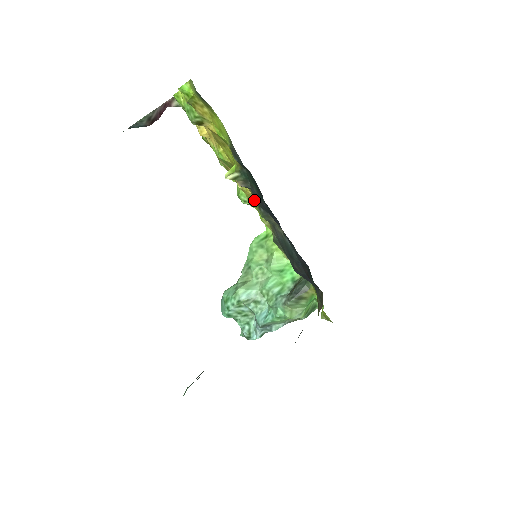
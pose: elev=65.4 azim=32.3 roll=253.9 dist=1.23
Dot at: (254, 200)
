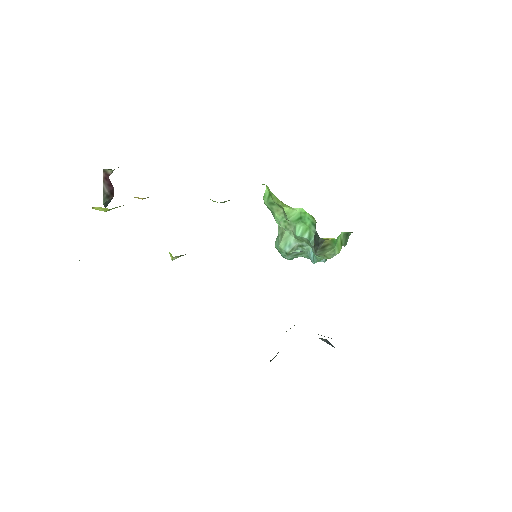
Dot at: occluded
